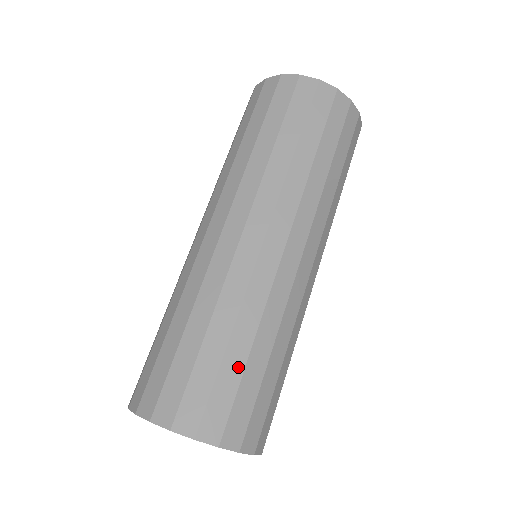
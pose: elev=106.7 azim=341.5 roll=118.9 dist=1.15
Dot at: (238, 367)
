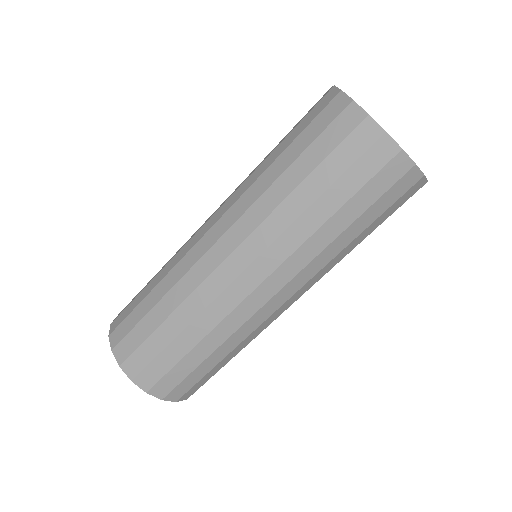
Dot at: (209, 368)
